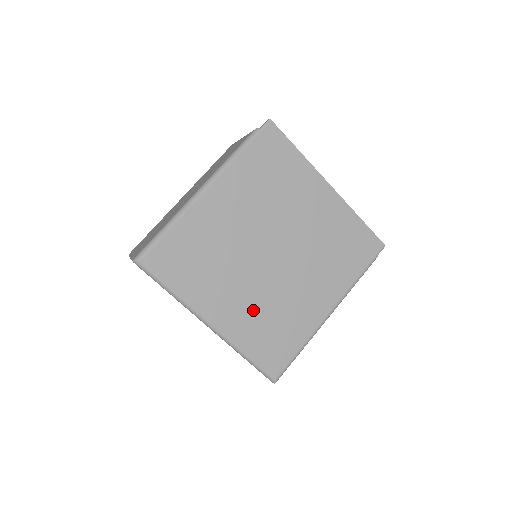
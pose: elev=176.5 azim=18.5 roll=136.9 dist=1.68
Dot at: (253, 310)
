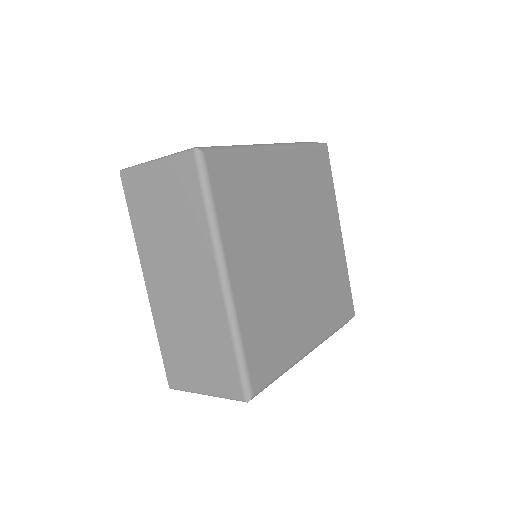
Dot at: (264, 295)
